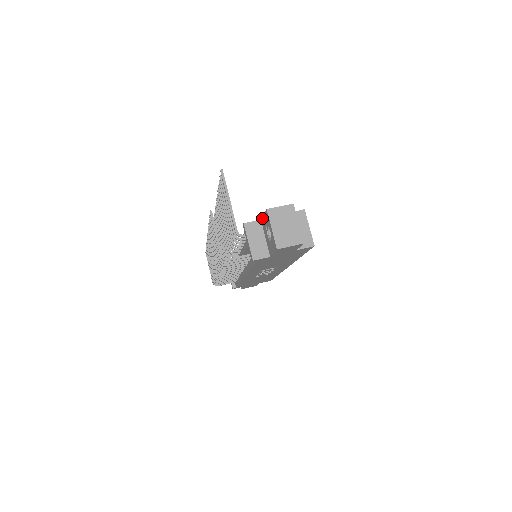
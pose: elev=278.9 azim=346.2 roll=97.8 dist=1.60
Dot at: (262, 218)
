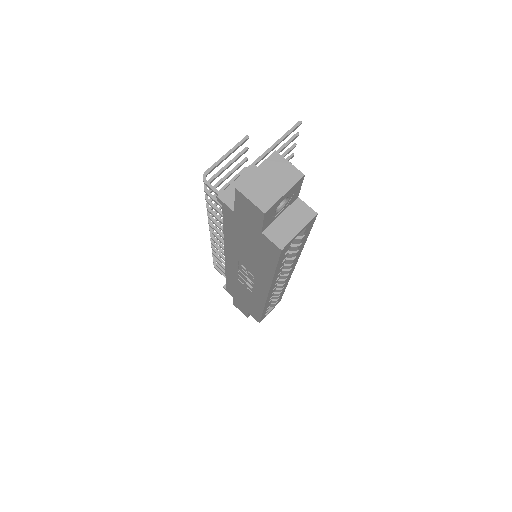
Dot at: occluded
